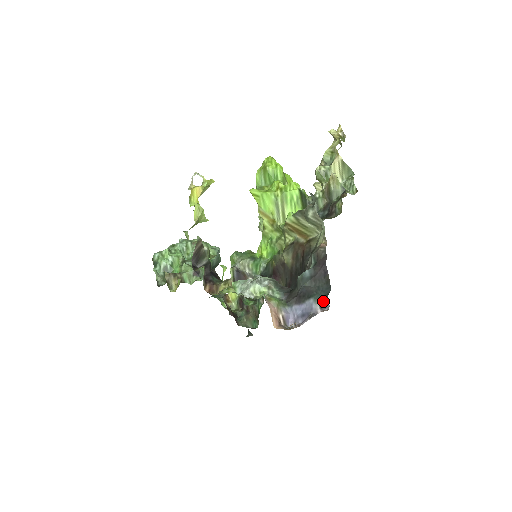
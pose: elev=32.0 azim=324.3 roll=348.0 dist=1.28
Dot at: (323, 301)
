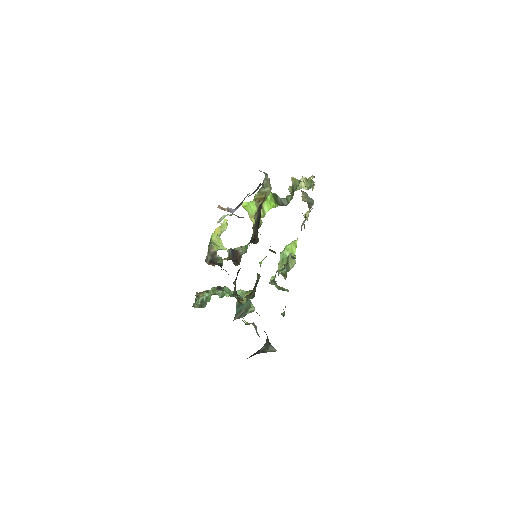
Dot at: occluded
